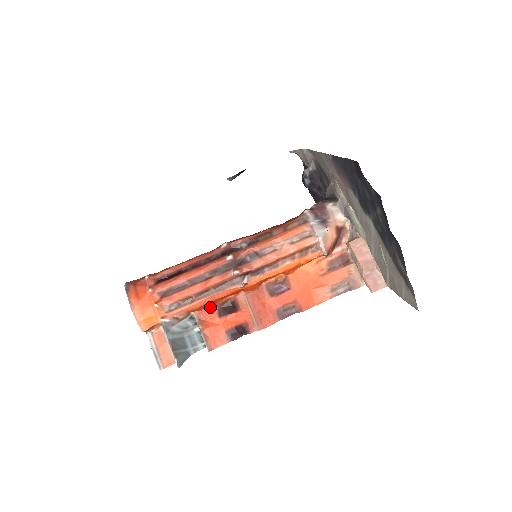
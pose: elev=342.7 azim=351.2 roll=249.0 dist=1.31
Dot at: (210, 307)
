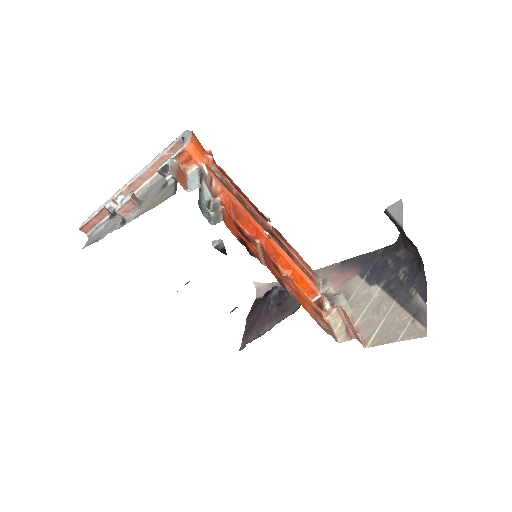
Dot at: (231, 216)
